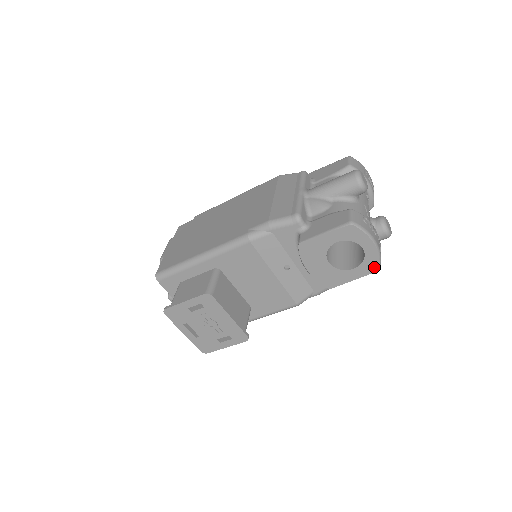
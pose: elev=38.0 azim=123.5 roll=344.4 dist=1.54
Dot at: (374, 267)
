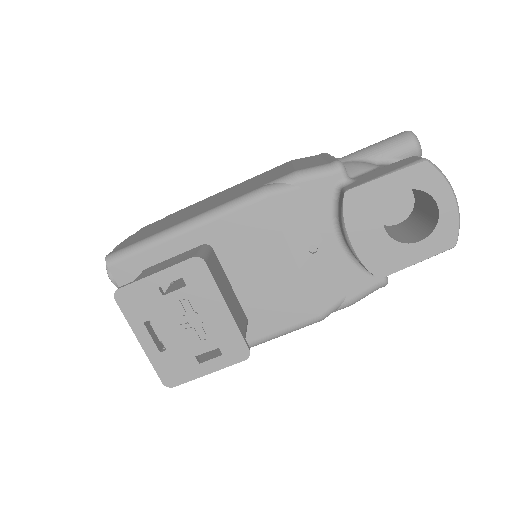
Dot at: (450, 239)
